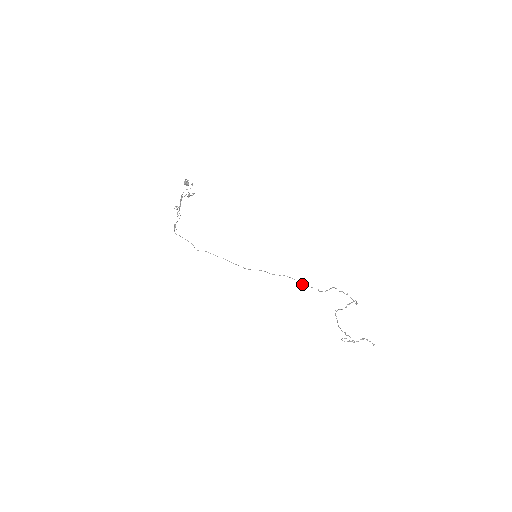
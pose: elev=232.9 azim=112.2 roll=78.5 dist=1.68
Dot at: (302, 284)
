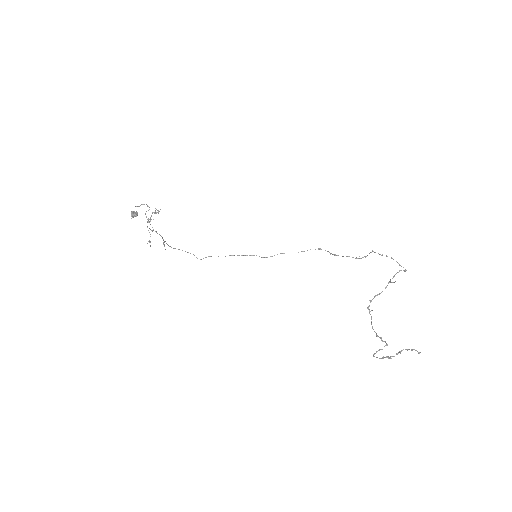
Dot at: (335, 255)
